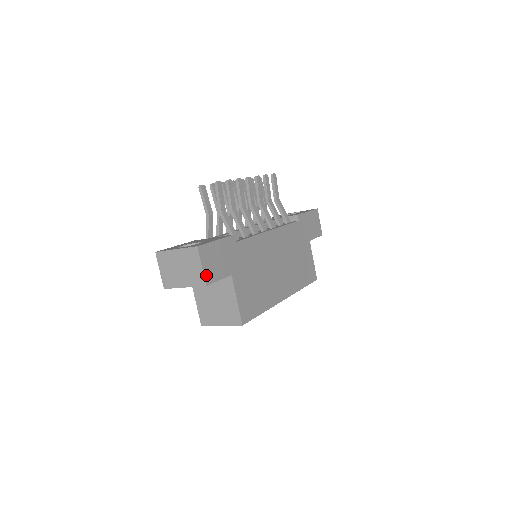
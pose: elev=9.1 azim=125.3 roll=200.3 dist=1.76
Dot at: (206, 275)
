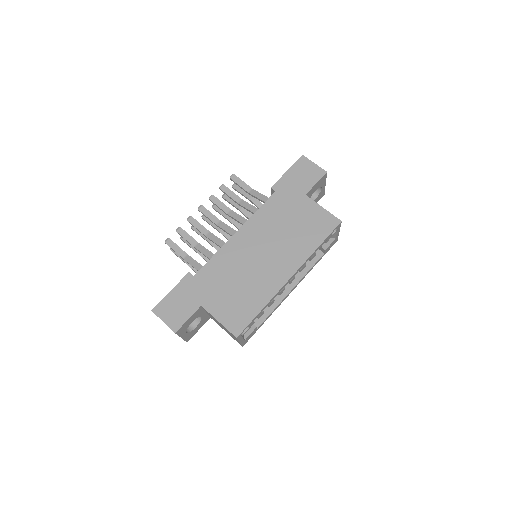
Dot at: (171, 325)
